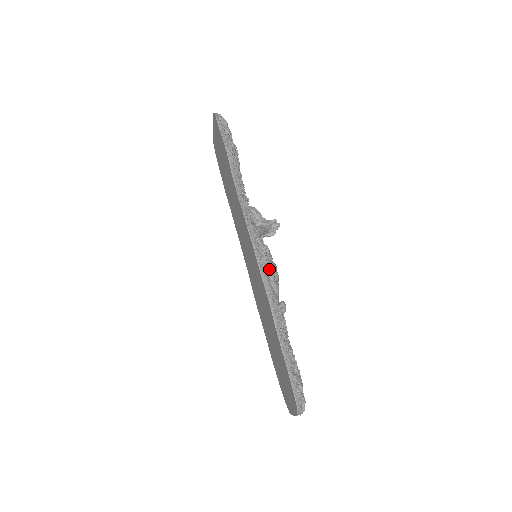
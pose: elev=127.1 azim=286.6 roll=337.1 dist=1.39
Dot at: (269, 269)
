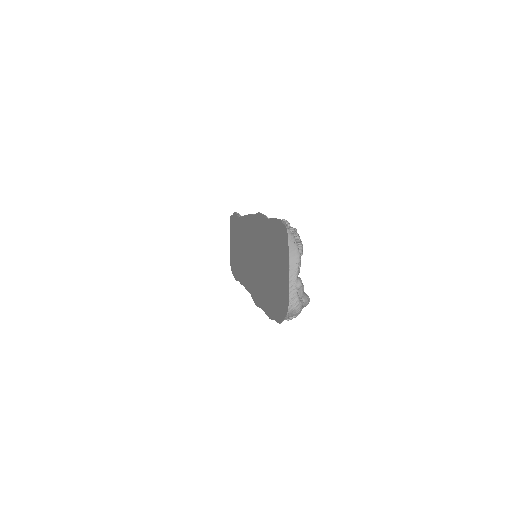
Dot at: occluded
